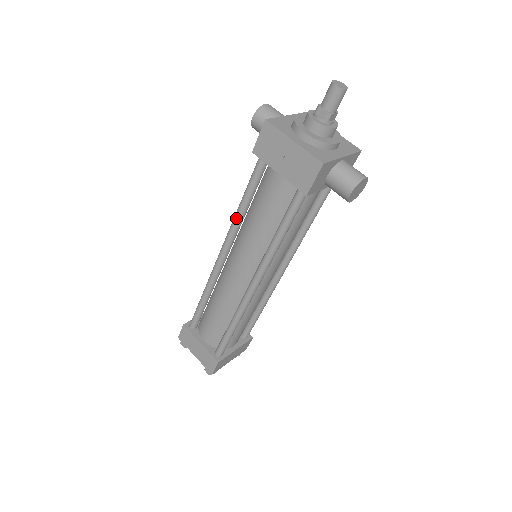
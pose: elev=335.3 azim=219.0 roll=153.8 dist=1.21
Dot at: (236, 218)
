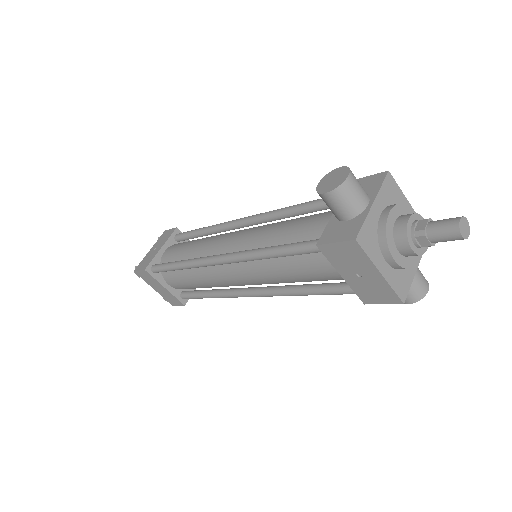
Dot at: (257, 258)
